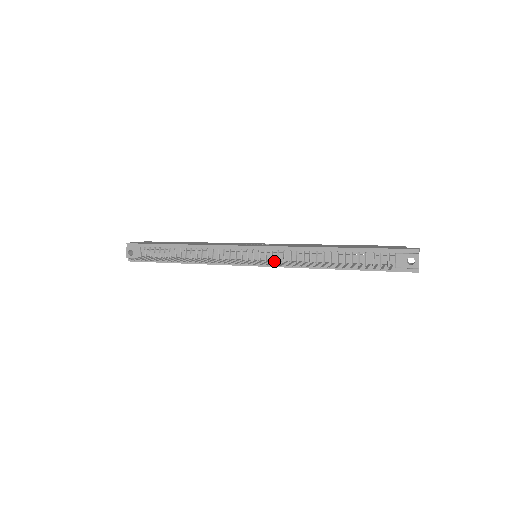
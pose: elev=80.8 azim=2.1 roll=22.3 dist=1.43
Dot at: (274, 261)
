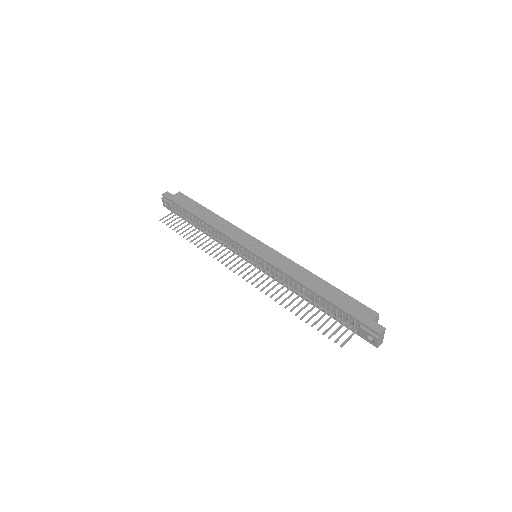
Dot at: occluded
